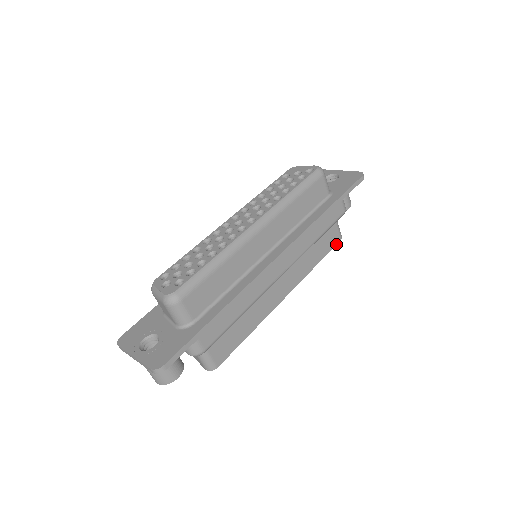
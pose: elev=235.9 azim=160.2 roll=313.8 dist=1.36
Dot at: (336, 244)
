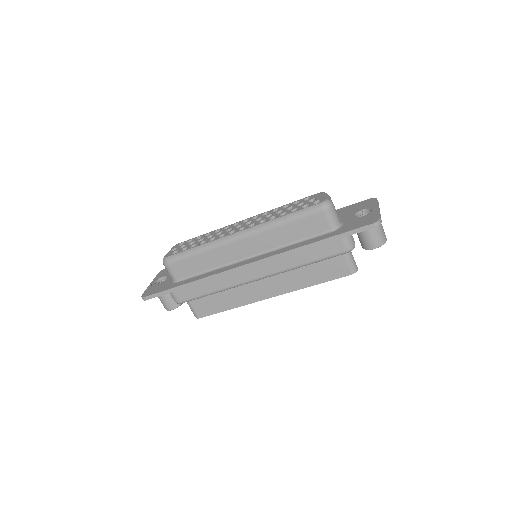
Dot at: (343, 276)
